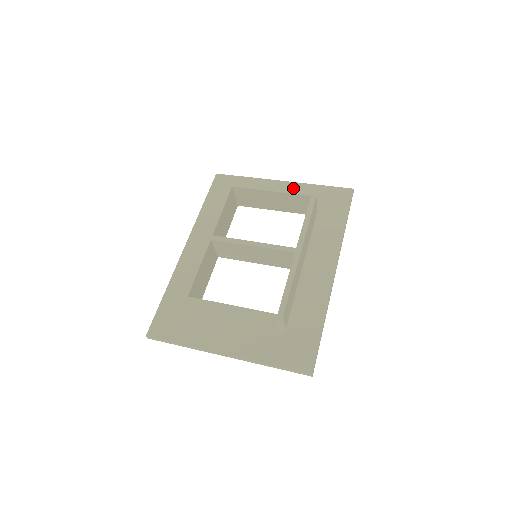
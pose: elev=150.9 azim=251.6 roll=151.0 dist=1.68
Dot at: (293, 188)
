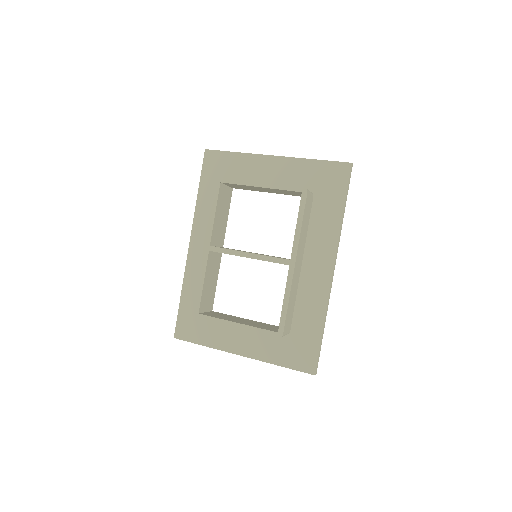
Dot at: (286, 166)
